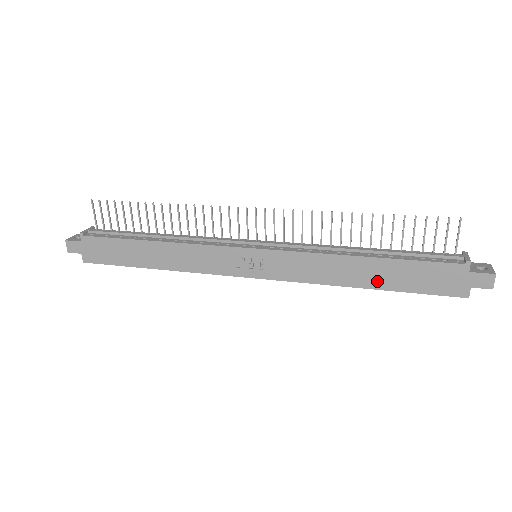
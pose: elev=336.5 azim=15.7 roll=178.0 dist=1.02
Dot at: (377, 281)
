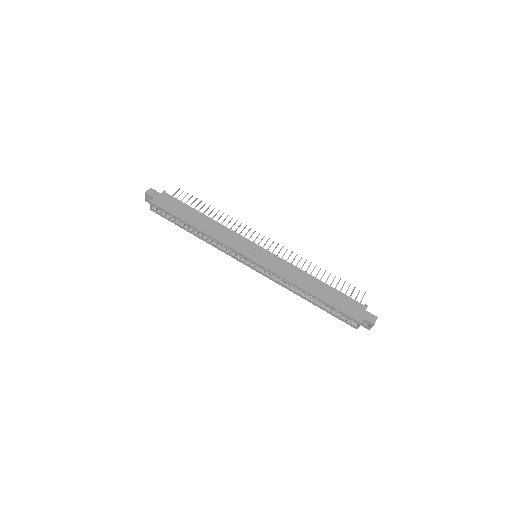
Dot at: (319, 293)
